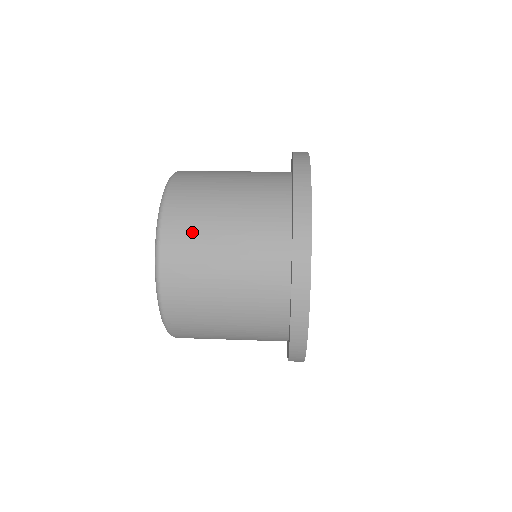
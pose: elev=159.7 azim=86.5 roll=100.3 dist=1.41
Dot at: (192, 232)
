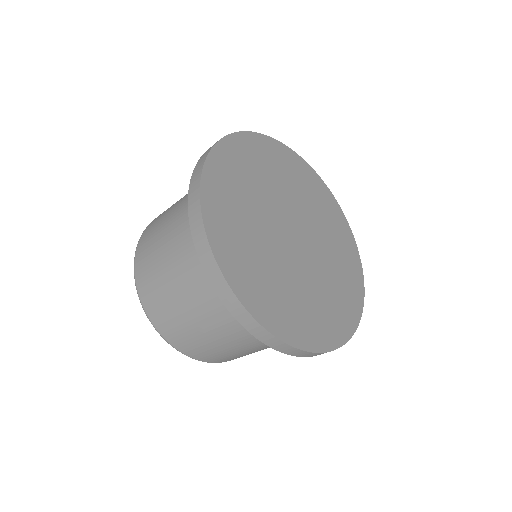
Dot at: (151, 274)
